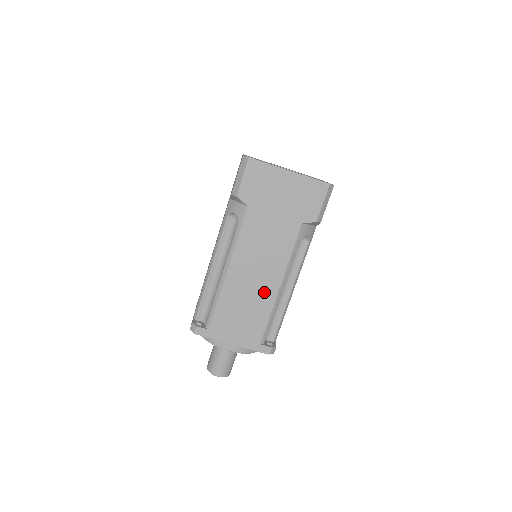
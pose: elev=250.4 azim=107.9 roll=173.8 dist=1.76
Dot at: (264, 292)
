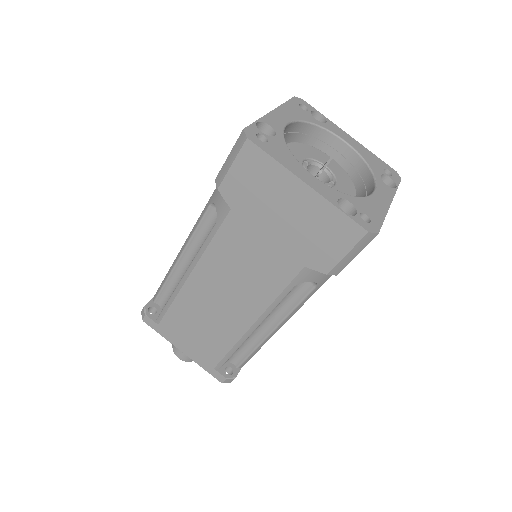
Dot at: (230, 321)
